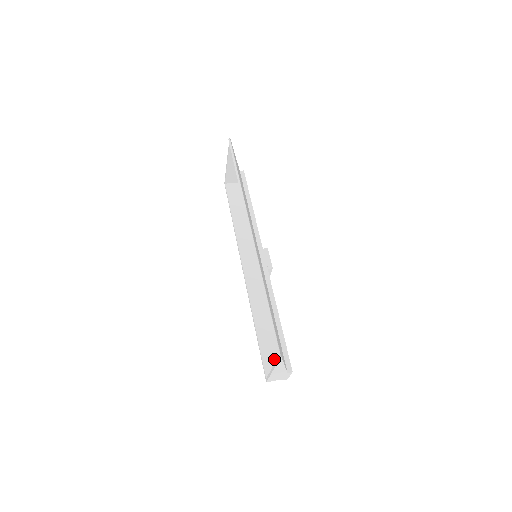
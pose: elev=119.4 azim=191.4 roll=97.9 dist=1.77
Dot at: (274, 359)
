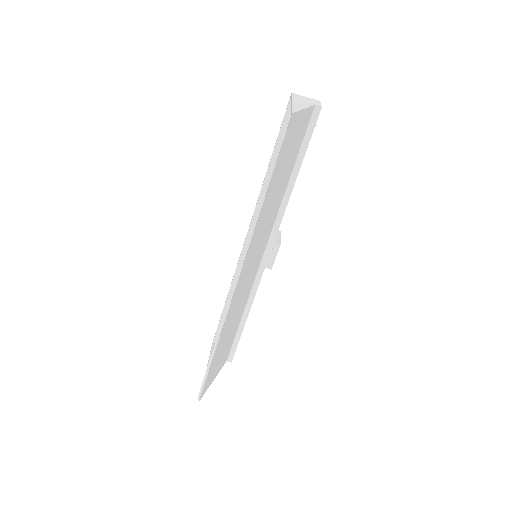
Dot at: occluded
